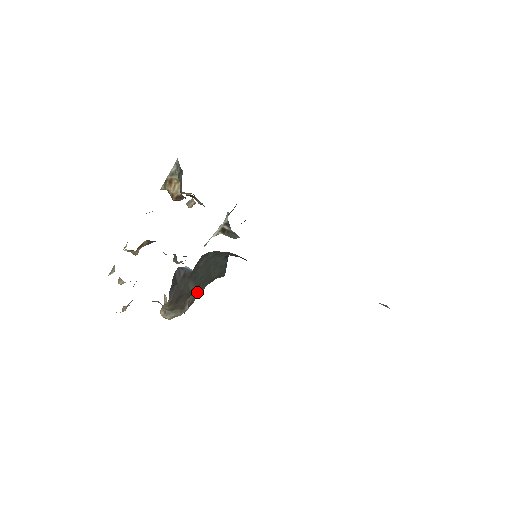
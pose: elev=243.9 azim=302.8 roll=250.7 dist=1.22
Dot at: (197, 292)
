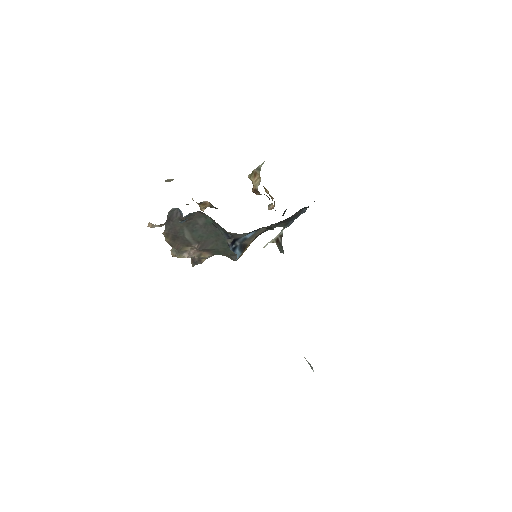
Dot at: (197, 248)
